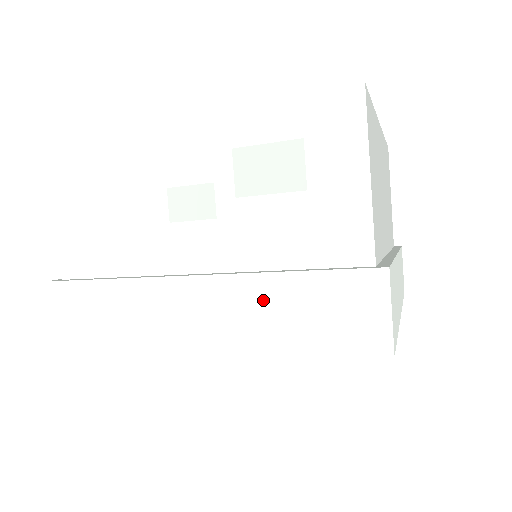
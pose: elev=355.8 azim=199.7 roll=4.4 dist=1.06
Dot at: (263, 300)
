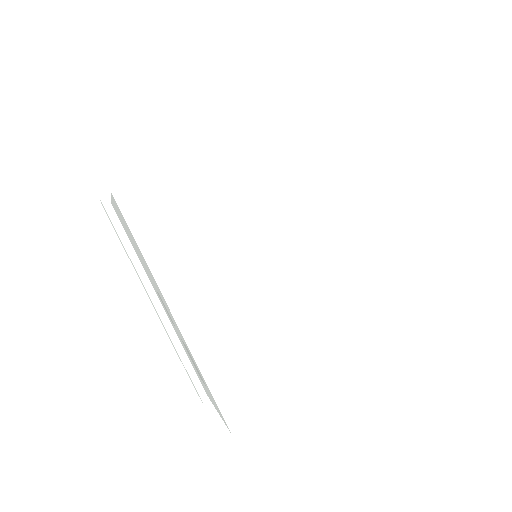
Dot at: occluded
